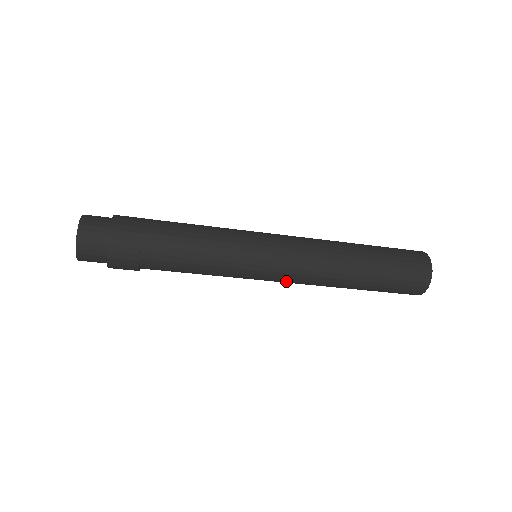
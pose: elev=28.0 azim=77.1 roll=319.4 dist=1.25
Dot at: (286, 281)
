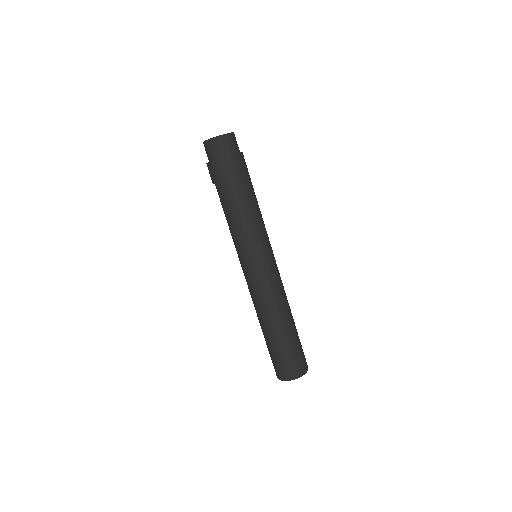
Dot at: (249, 283)
